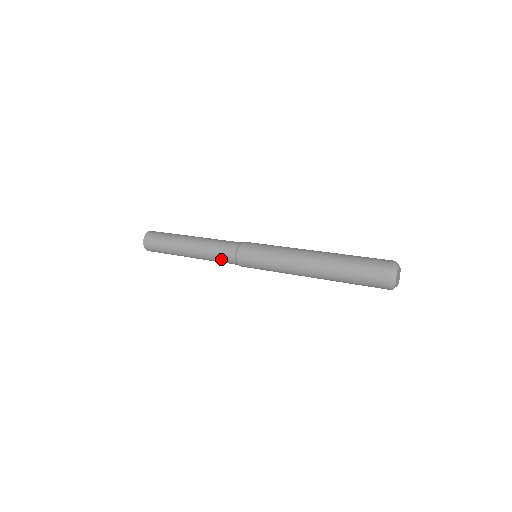
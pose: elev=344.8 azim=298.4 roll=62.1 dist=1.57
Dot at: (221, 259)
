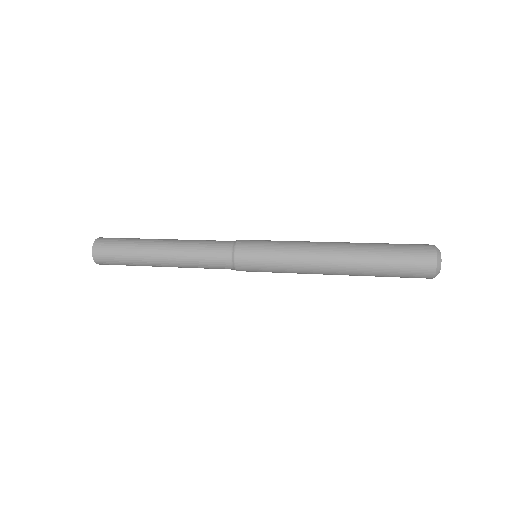
Dot at: (212, 267)
